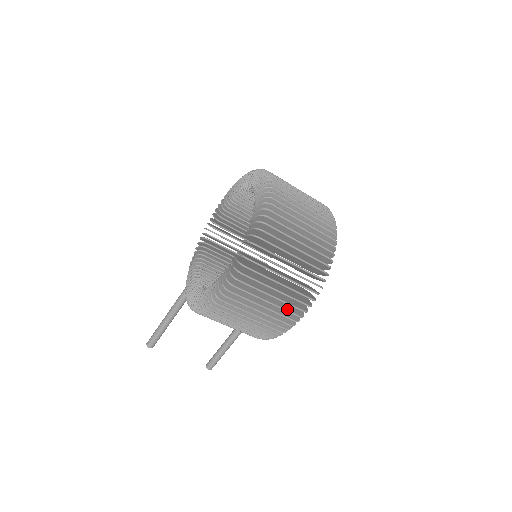
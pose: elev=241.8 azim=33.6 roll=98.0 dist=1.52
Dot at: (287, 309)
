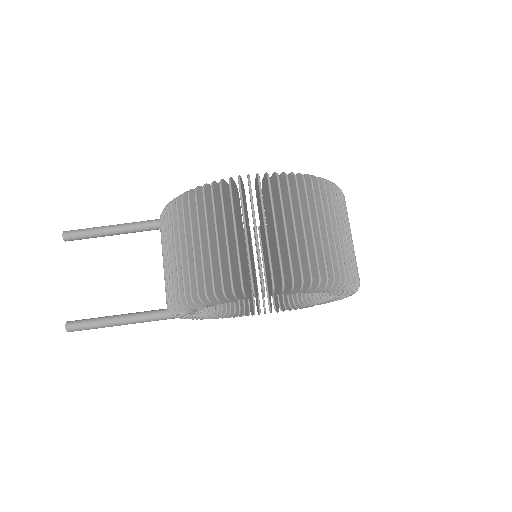
Dot at: occluded
